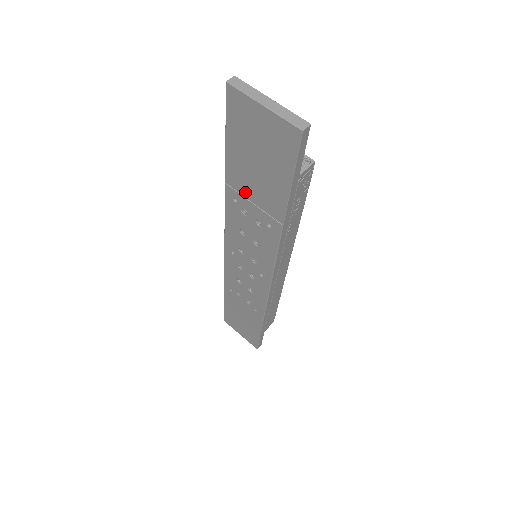
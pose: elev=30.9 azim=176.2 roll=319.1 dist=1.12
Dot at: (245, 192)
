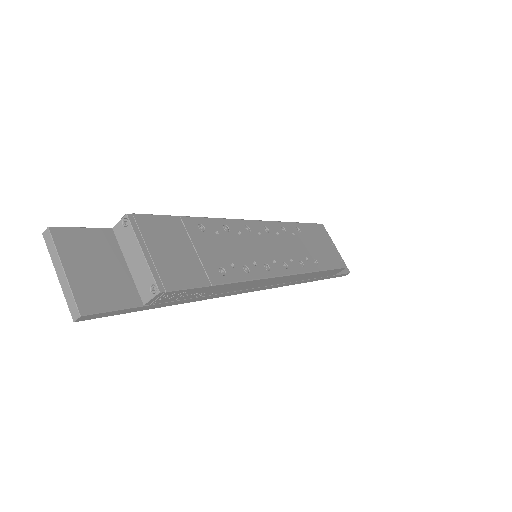
Dot at: occluded
